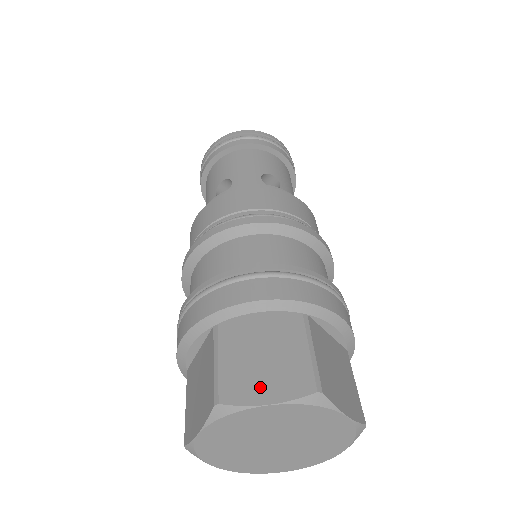
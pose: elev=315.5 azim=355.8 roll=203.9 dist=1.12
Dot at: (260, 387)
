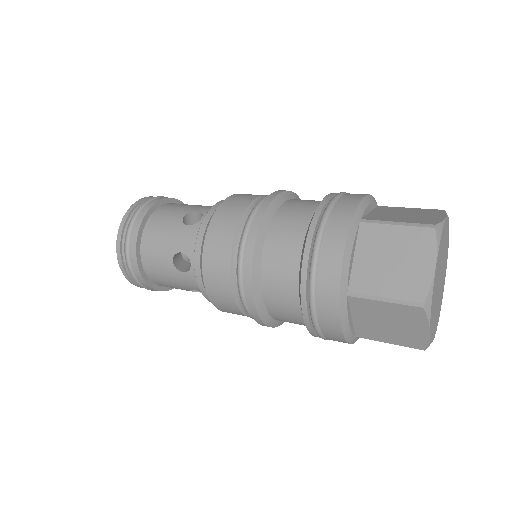
Dot at: (430, 217)
